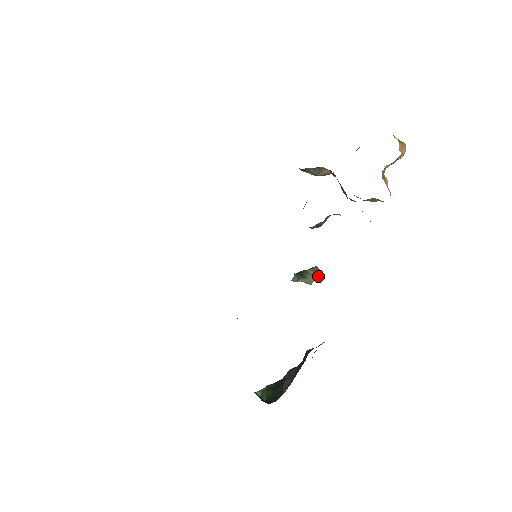
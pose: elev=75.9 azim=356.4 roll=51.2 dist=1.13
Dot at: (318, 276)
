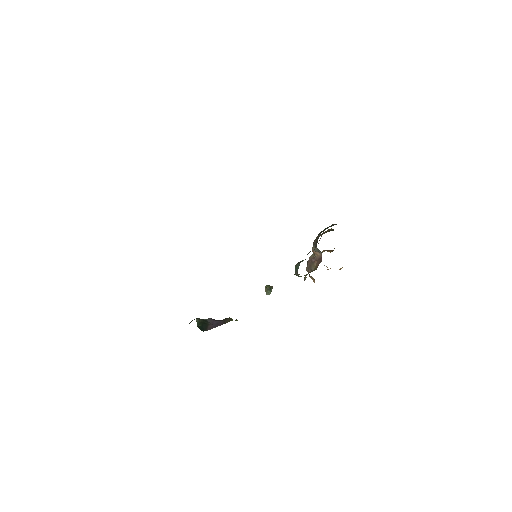
Dot at: occluded
